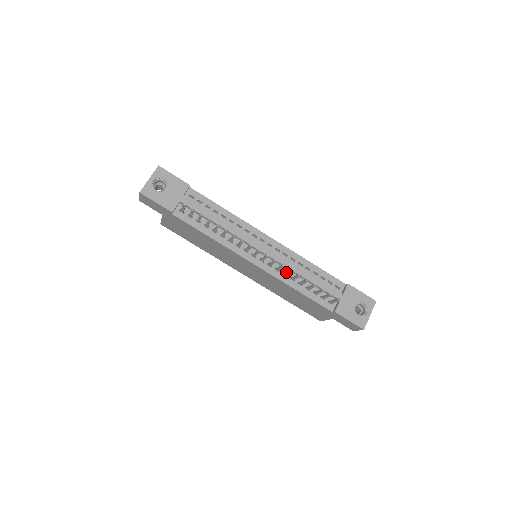
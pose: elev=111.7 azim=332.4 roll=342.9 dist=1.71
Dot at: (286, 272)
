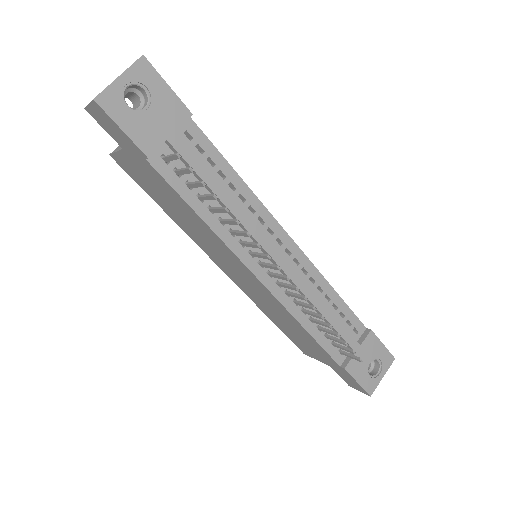
Dot at: (303, 304)
